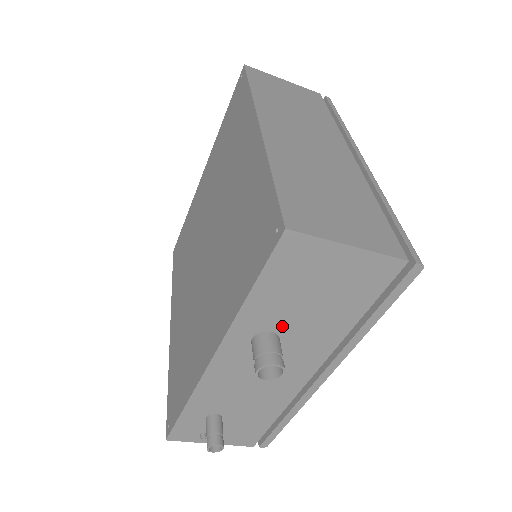
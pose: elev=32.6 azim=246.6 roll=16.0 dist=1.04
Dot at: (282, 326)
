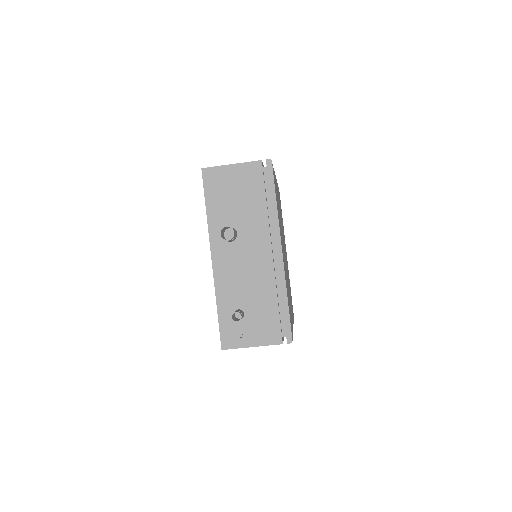
Dot at: (232, 221)
